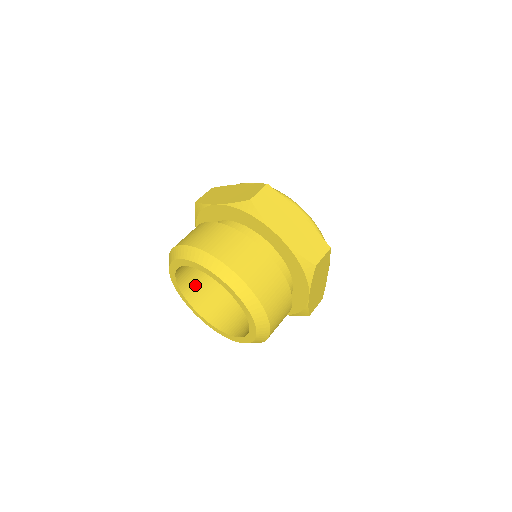
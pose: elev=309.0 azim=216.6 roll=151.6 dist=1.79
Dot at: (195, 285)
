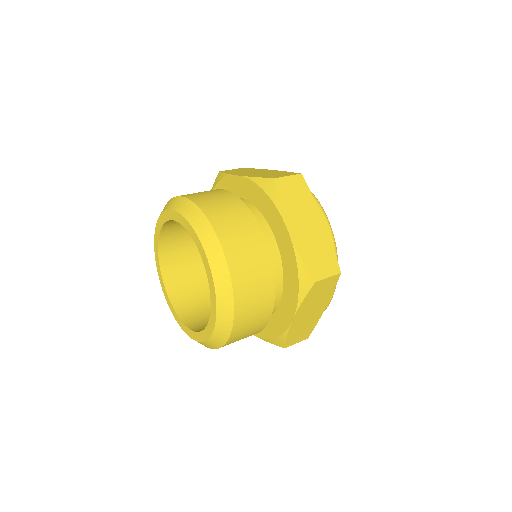
Dot at: (177, 258)
